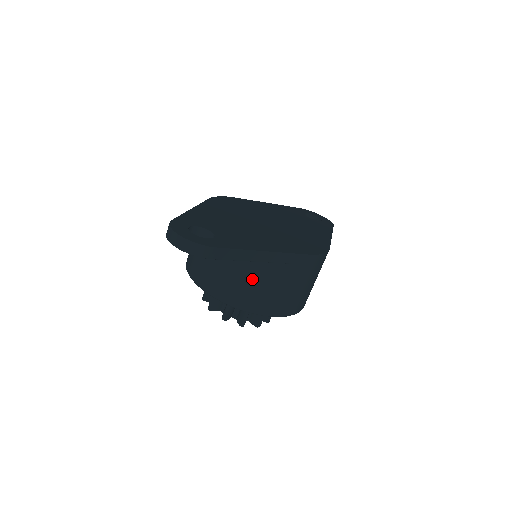
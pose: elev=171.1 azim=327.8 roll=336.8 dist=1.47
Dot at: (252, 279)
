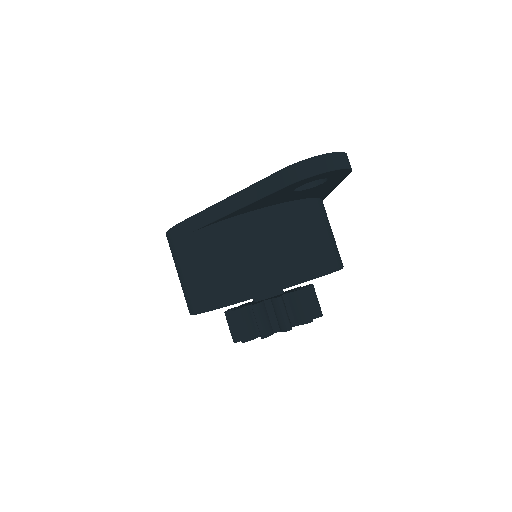
Dot at: (323, 229)
